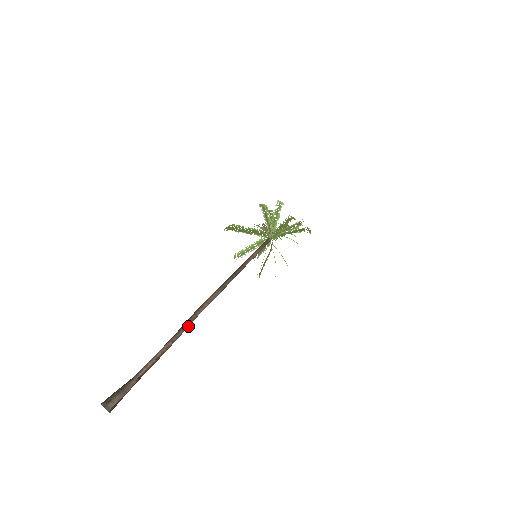
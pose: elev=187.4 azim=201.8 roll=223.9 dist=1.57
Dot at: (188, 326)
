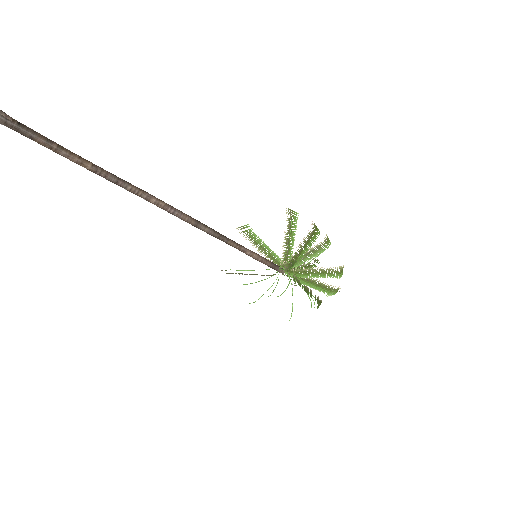
Dot at: (125, 184)
